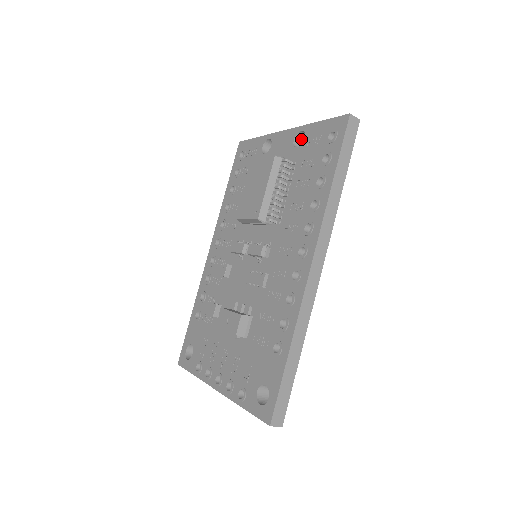
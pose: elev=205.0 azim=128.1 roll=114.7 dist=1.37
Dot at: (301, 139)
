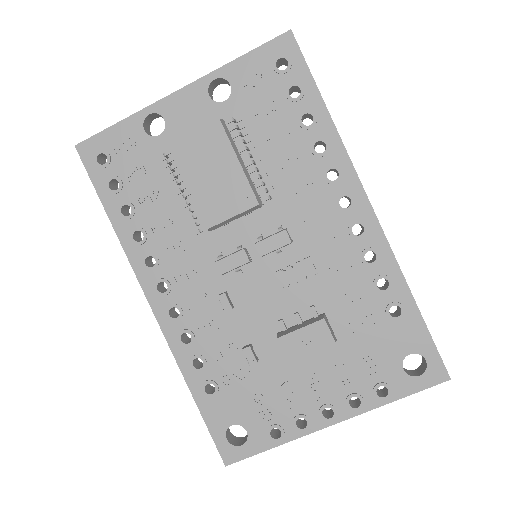
Dot at: (210, 92)
